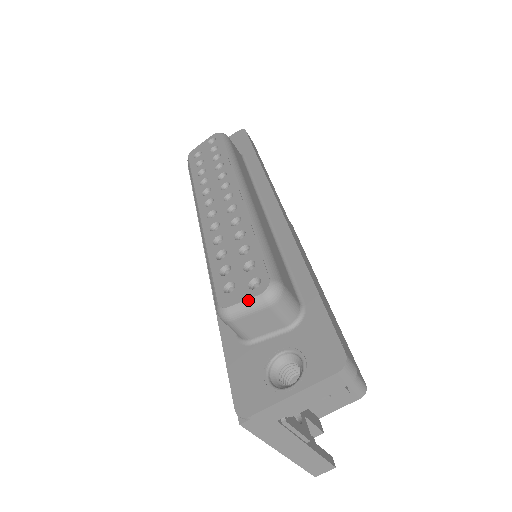
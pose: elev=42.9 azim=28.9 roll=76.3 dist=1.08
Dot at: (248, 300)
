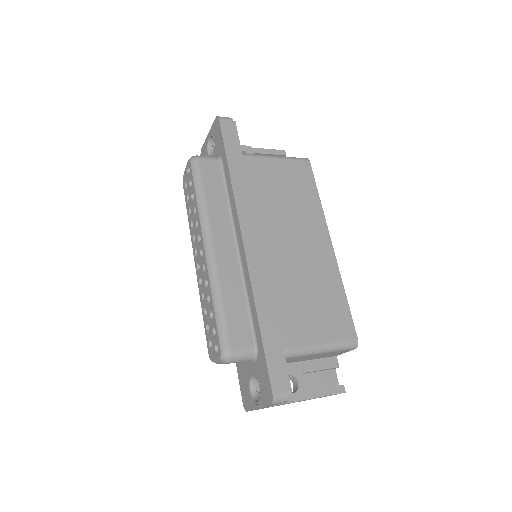
Dot at: (217, 360)
